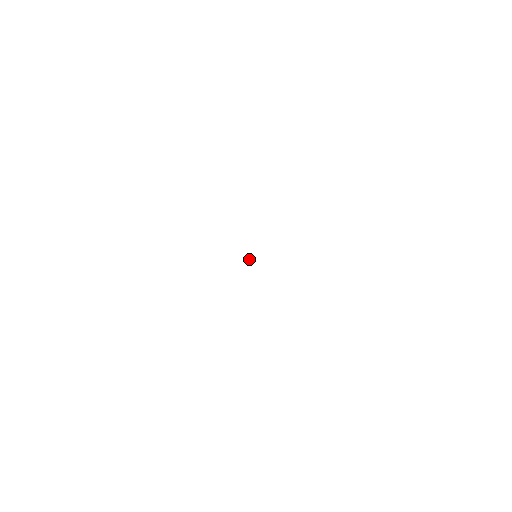
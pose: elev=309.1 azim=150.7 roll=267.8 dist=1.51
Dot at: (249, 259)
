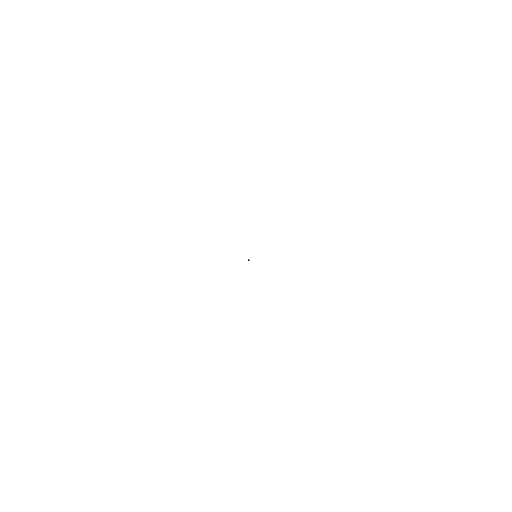
Dot at: (248, 259)
